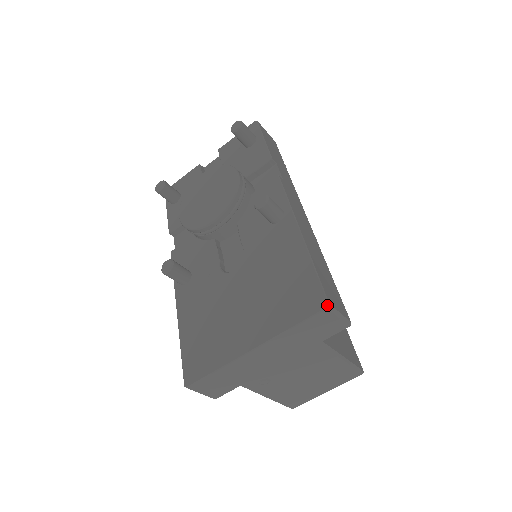
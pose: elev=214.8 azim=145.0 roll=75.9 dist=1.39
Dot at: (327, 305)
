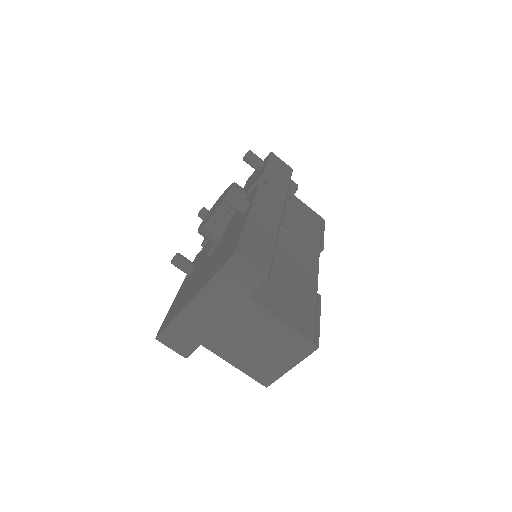
Dot at: (233, 254)
